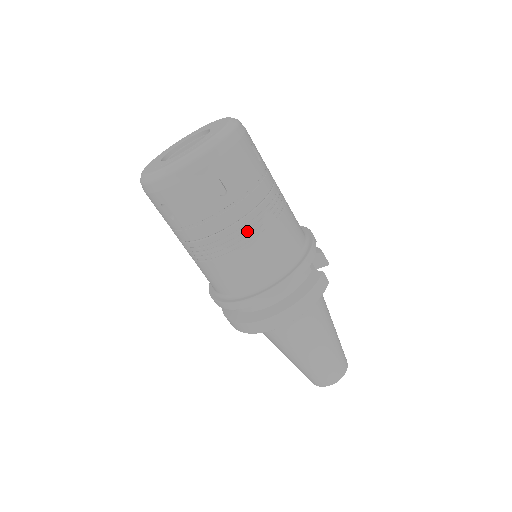
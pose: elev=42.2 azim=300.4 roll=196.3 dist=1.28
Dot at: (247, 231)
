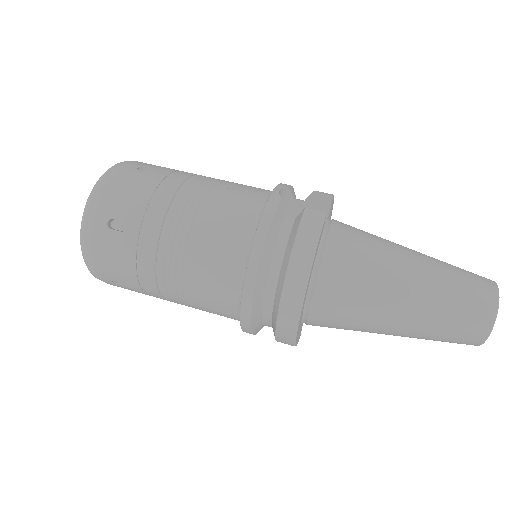
Dot at: (175, 240)
